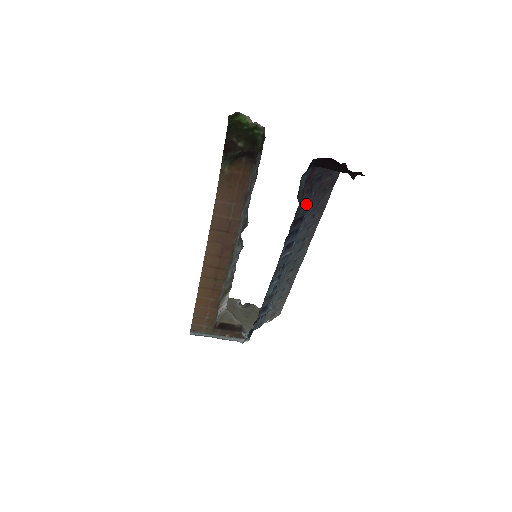
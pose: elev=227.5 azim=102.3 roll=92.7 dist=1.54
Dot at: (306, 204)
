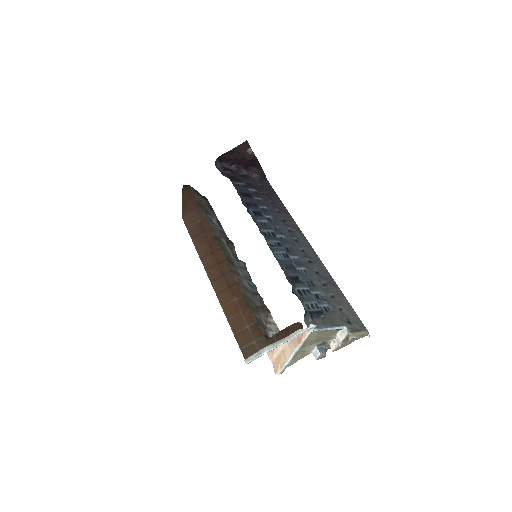
Dot at: (243, 187)
